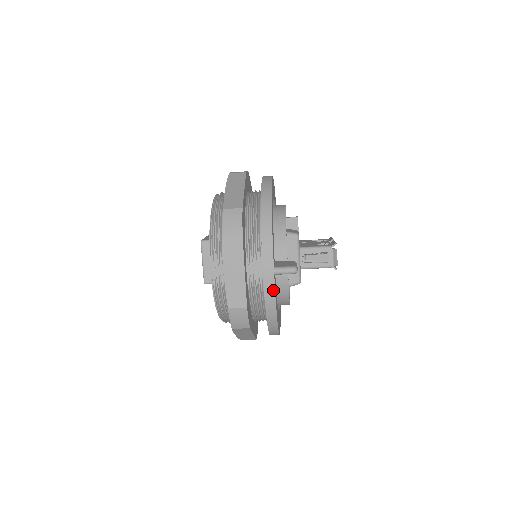
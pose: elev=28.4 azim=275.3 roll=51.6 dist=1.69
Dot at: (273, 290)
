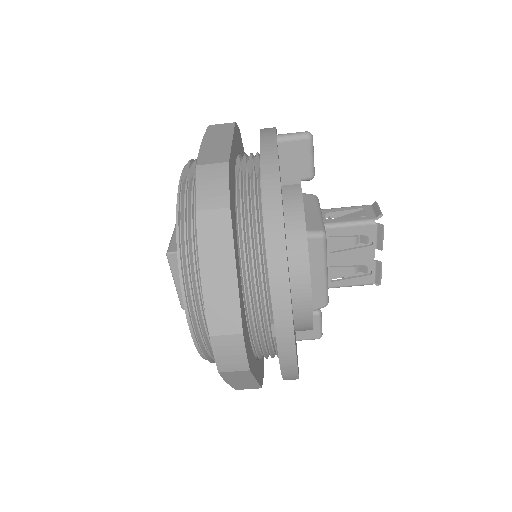
Dot at: (274, 150)
